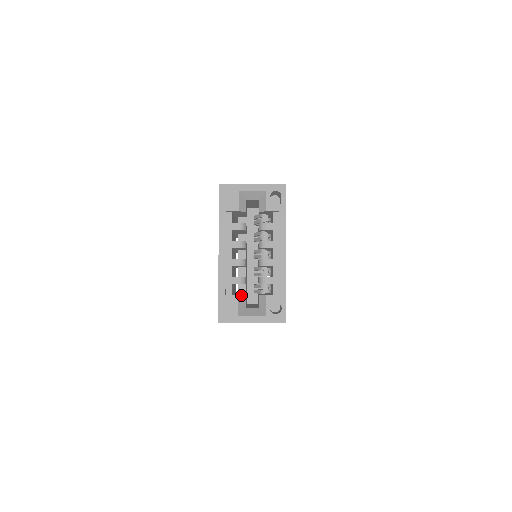
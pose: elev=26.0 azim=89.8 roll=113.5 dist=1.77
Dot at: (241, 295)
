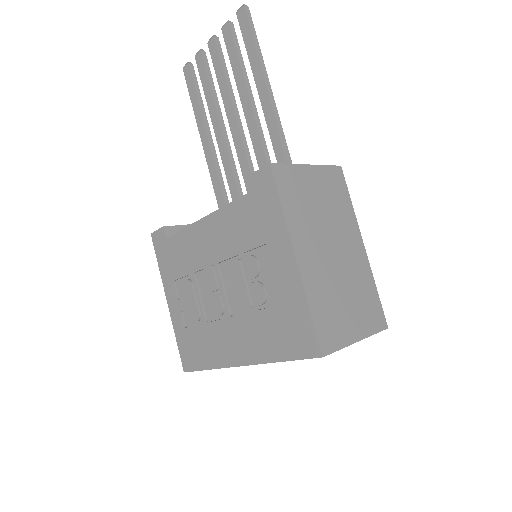
Dot at: occluded
